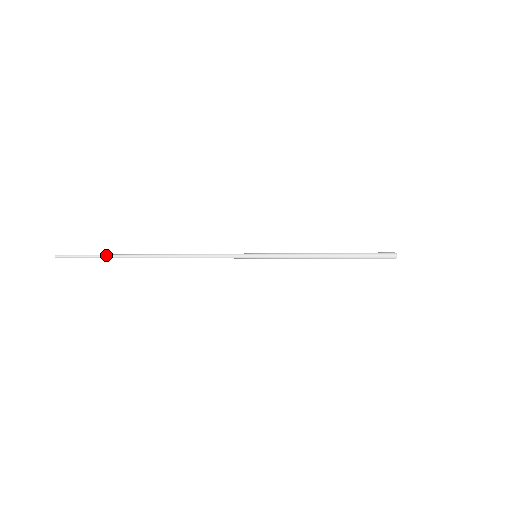
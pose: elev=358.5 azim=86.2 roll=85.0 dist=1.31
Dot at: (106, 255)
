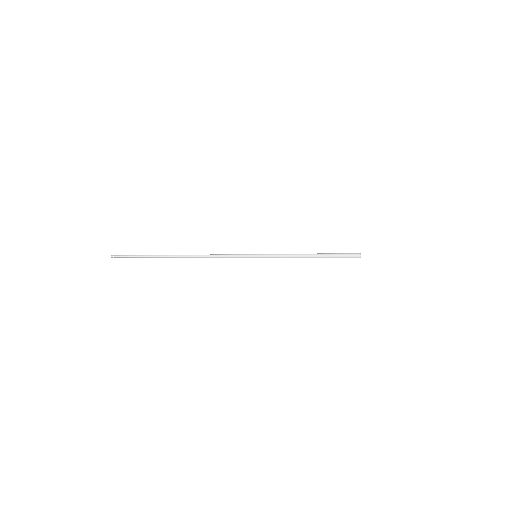
Dot at: (147, 255)
